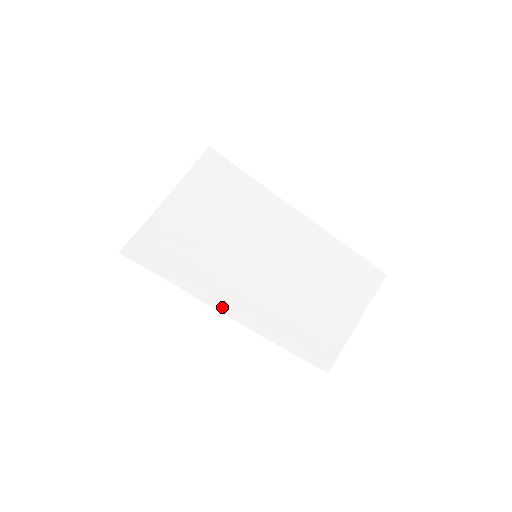
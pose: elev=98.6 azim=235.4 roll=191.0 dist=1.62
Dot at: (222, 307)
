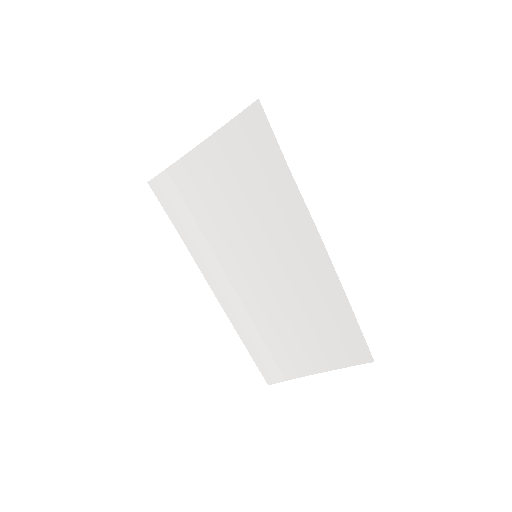
Dot at: (210, 280)
